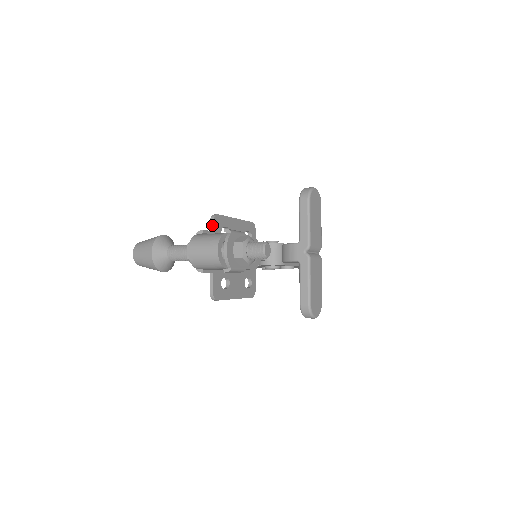
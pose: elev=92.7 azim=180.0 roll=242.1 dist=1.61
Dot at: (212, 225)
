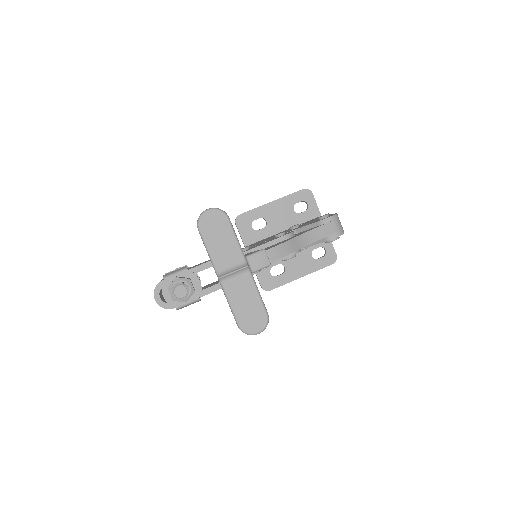
Dot at: (237, 228)
